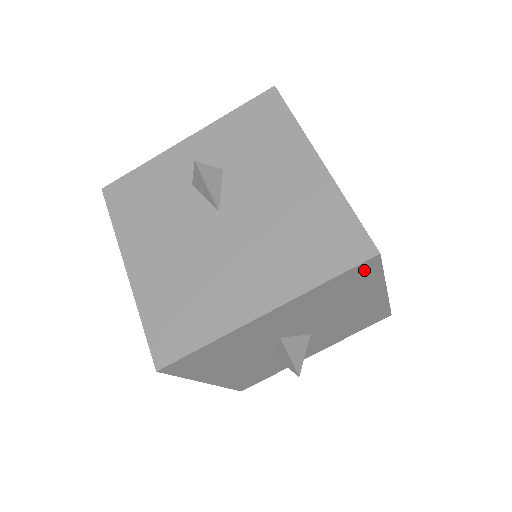
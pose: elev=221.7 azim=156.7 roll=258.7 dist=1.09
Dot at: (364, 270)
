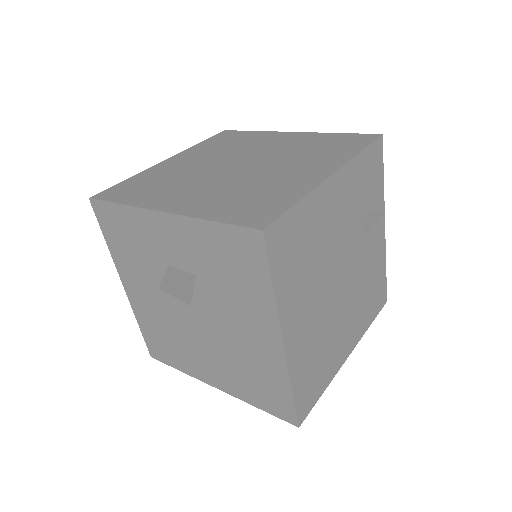
Dot at: occluded
